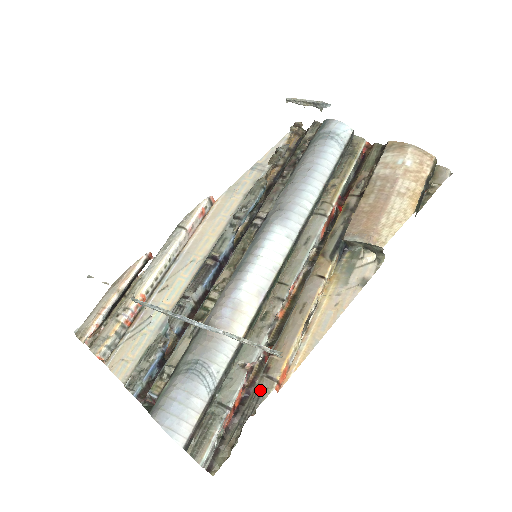
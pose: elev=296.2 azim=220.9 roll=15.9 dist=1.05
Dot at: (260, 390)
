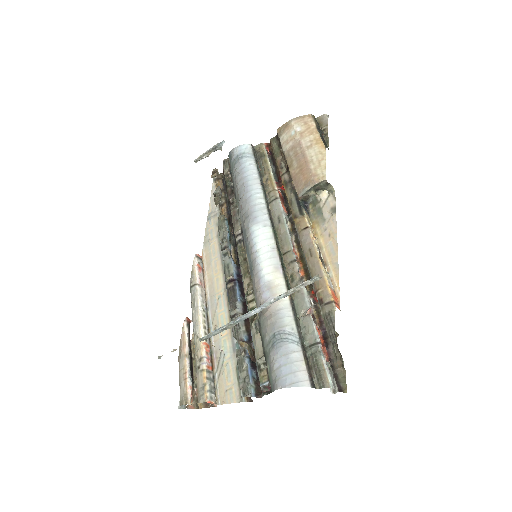
Dot at: (327, 315)
